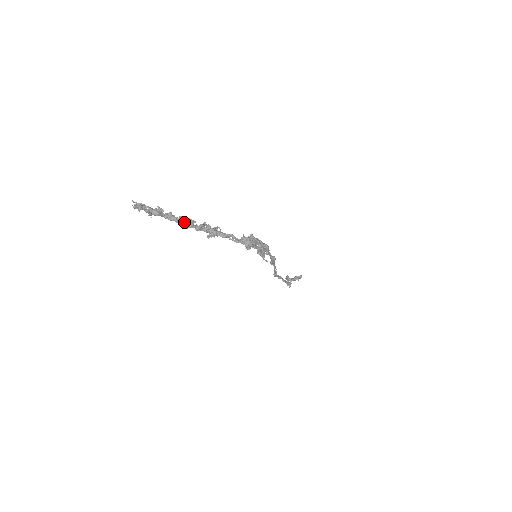
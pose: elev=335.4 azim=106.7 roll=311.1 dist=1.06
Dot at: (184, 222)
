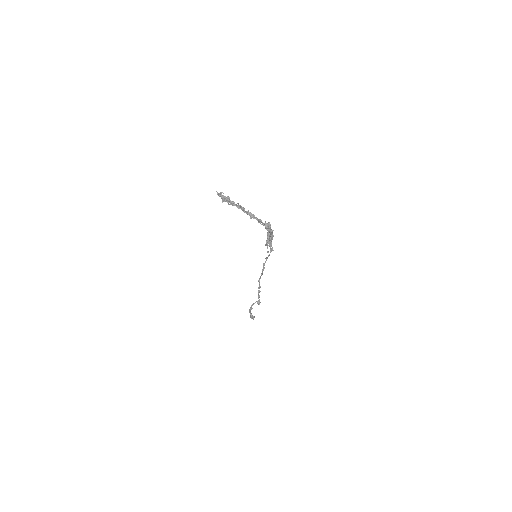
Dot at: (241, 206)
